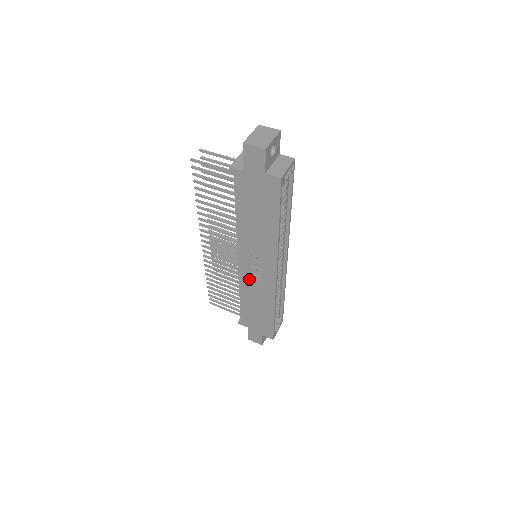
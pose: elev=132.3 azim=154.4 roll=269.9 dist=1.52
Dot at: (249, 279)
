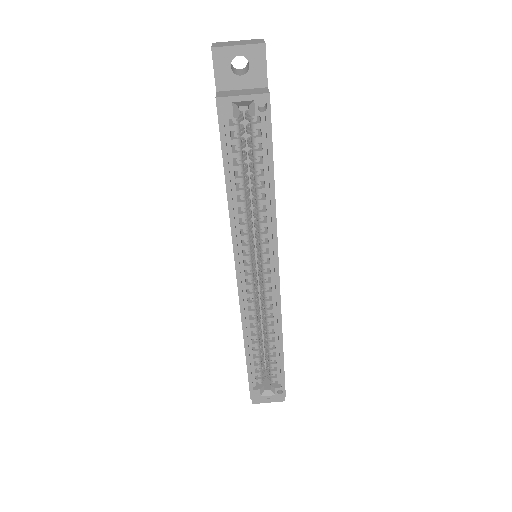
Dot at: occluded
